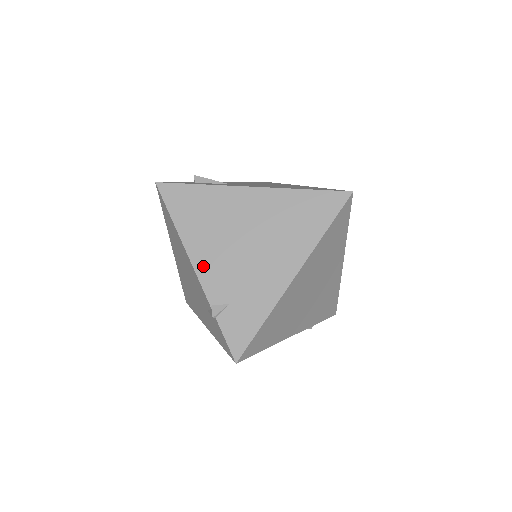
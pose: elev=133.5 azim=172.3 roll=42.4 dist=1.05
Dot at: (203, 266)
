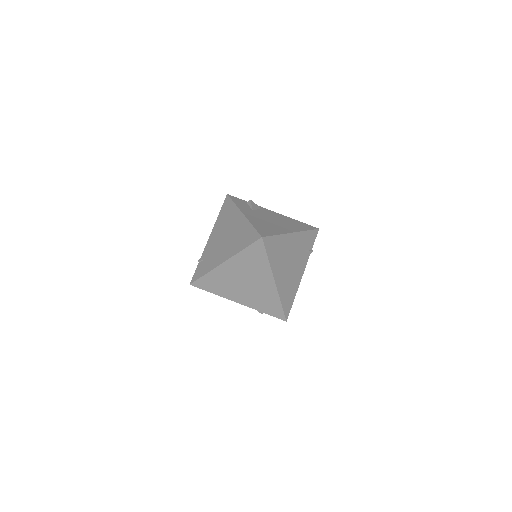
Dot at: (211, 239)
